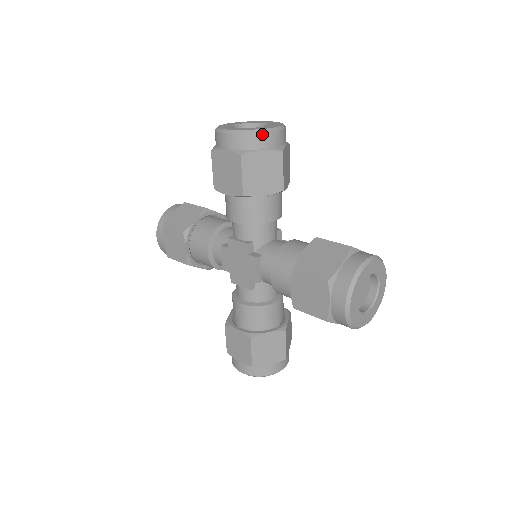
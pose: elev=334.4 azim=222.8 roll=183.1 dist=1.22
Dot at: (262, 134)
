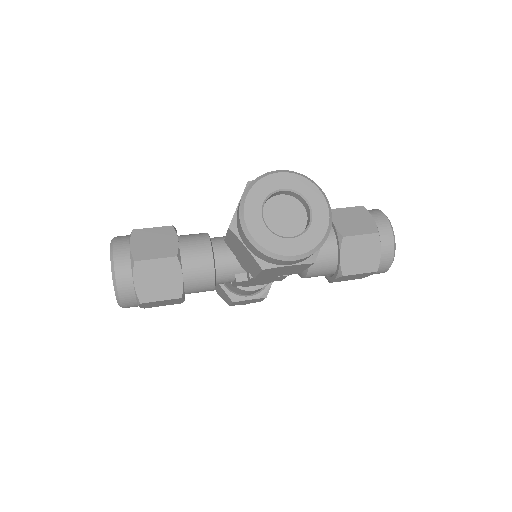
Dot at: (329, 232)
